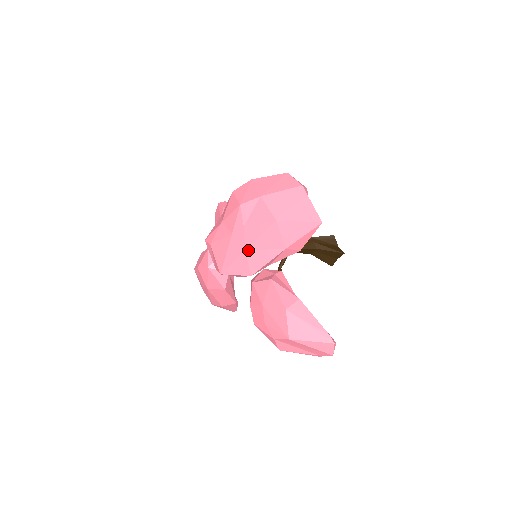
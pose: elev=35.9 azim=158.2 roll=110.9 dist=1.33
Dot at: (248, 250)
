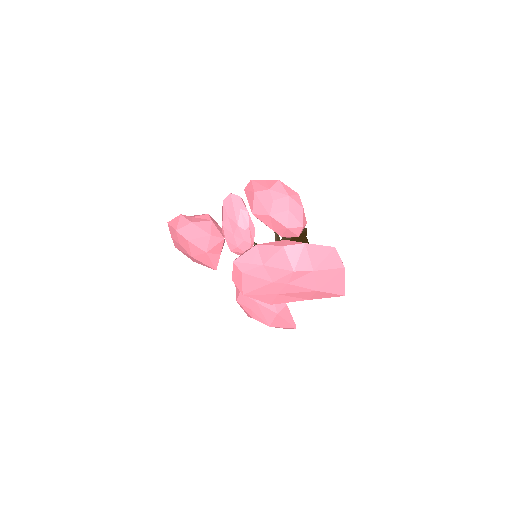
Dot at: (280, 294)
